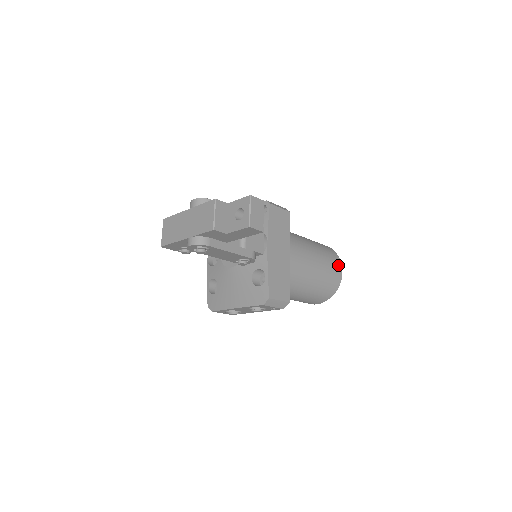
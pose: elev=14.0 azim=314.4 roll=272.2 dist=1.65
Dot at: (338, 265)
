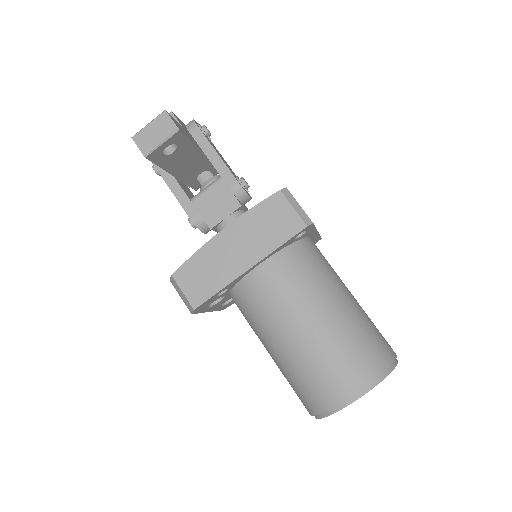
Dot at: (352, 382)
